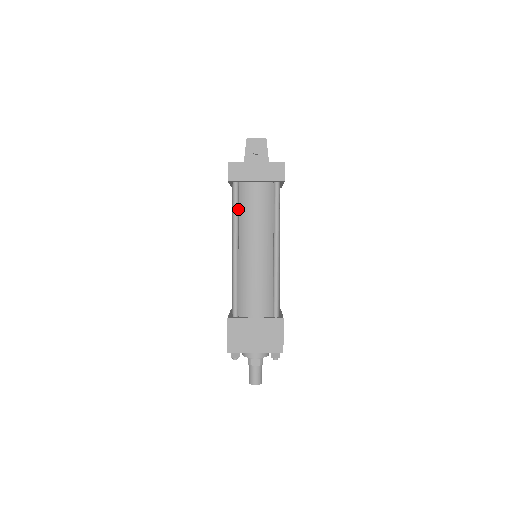
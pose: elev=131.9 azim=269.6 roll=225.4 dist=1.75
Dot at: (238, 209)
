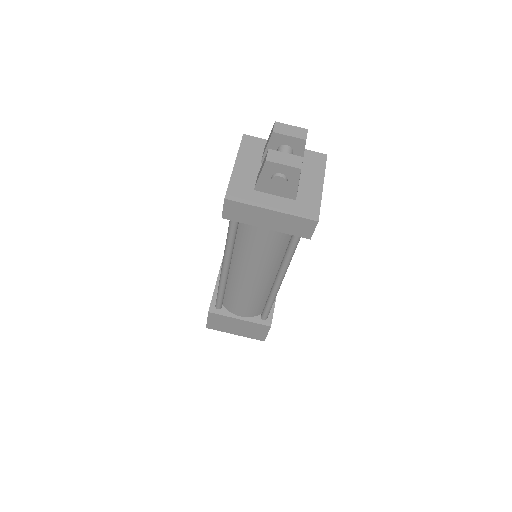
Dot at: (235, 238)
